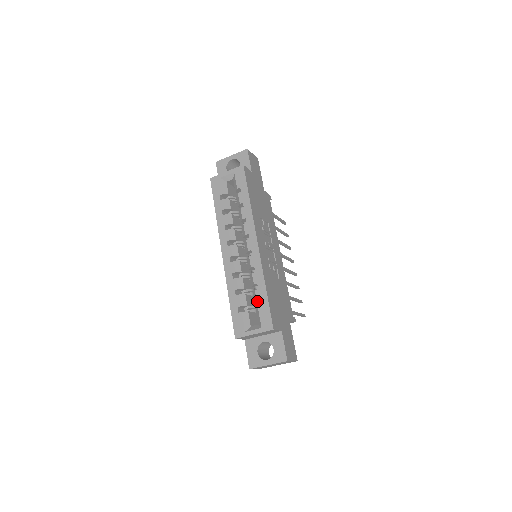
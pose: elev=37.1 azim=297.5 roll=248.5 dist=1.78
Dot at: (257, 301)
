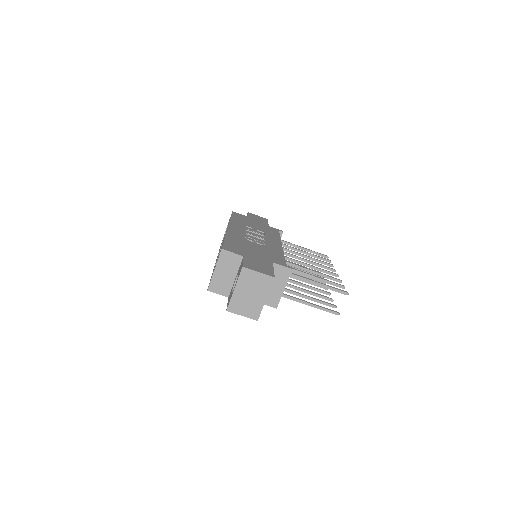
Dot at: occluded
